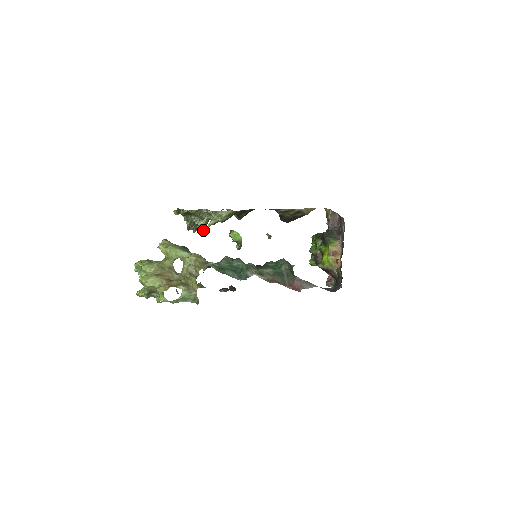
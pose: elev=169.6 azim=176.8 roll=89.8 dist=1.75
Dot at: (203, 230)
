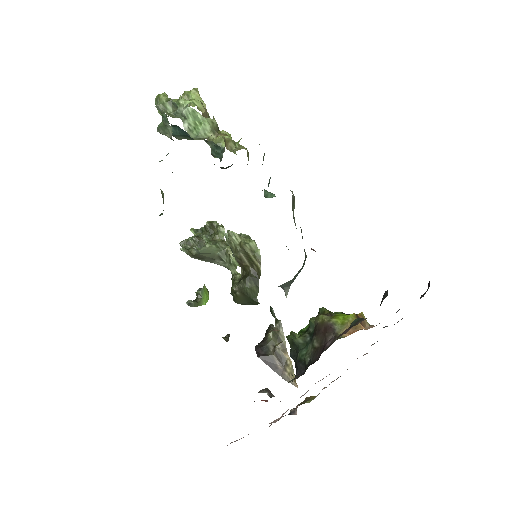
Dot at: (199, 249)
